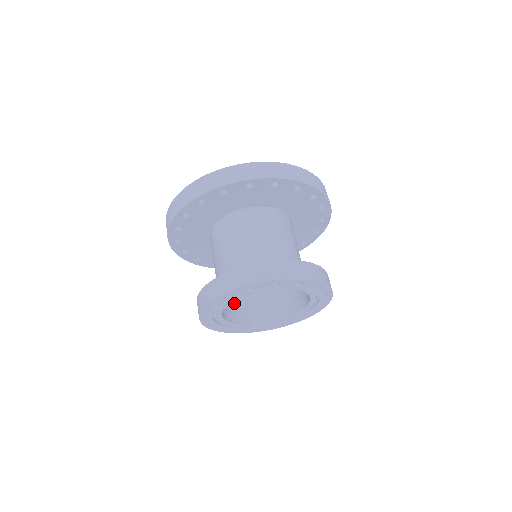
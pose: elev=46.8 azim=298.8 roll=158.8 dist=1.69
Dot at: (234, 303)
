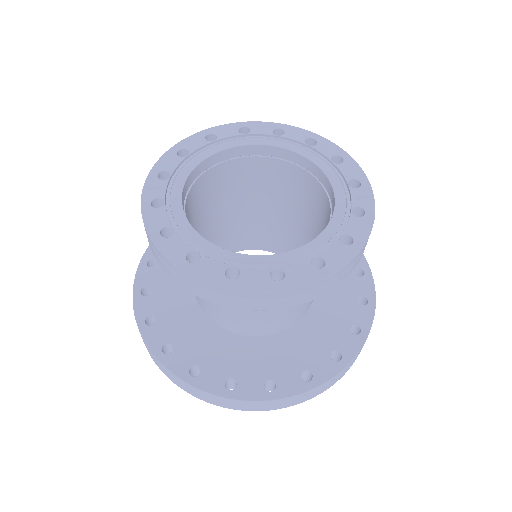
Dot at: occluded
